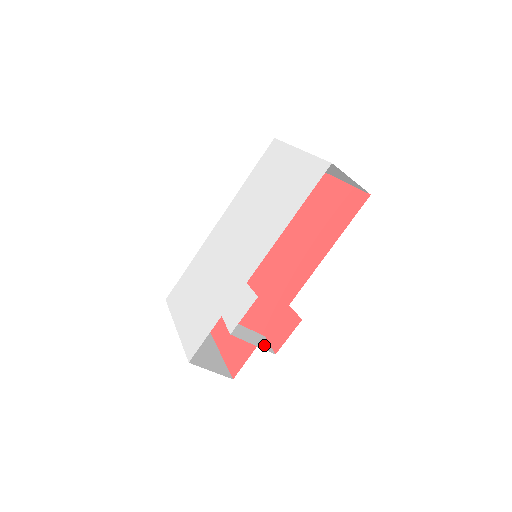
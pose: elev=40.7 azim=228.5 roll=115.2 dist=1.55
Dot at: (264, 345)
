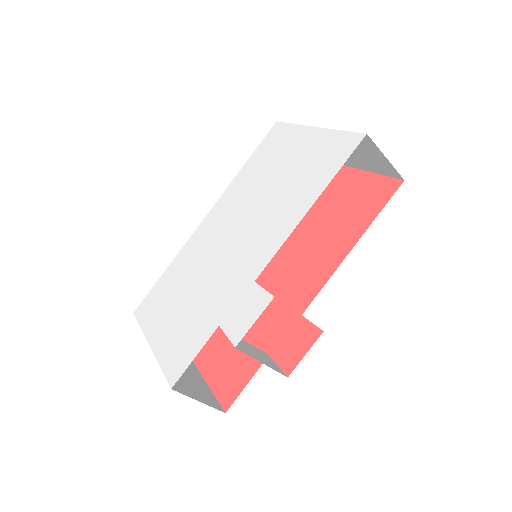
Dot at: (273, 365)
